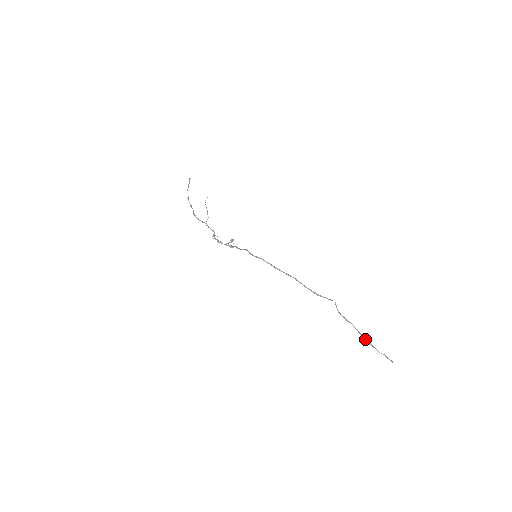
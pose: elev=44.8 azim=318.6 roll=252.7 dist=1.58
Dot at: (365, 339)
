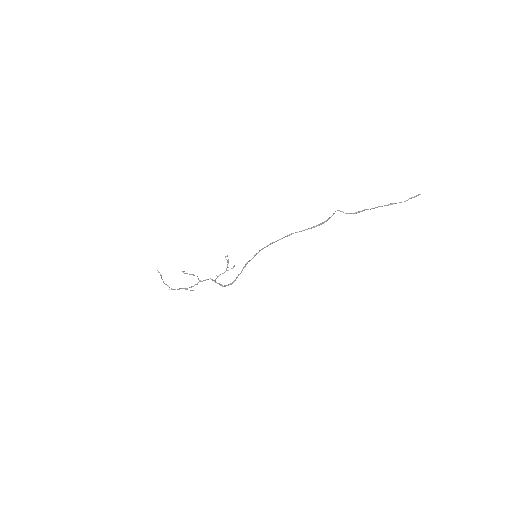
Dot at: (385, 205)
